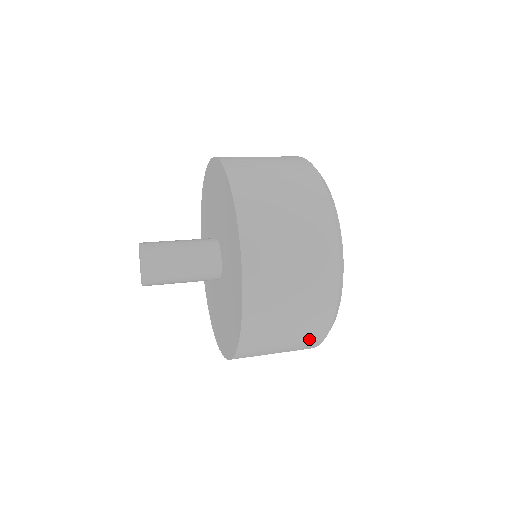
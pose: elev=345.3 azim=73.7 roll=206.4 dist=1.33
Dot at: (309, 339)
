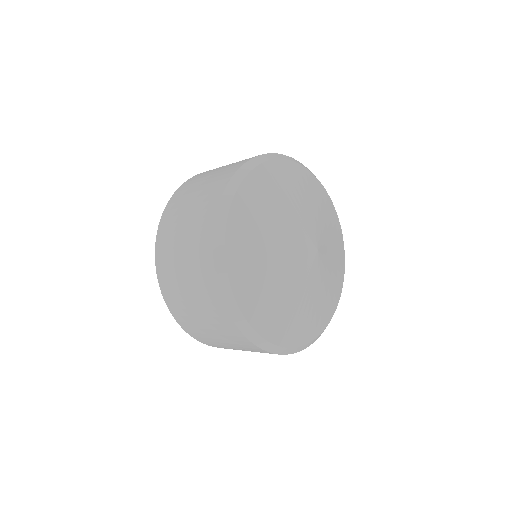
Dot at: (250, 348)
